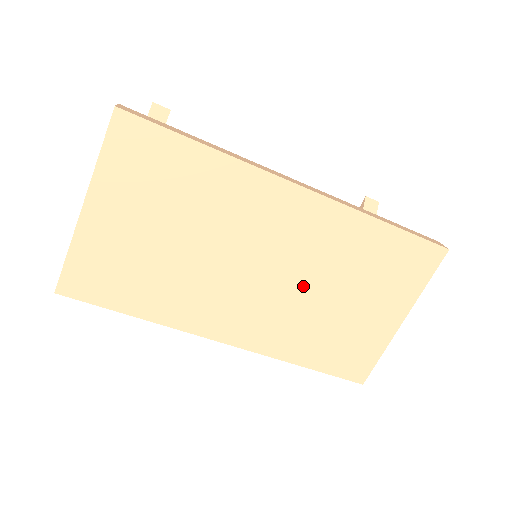
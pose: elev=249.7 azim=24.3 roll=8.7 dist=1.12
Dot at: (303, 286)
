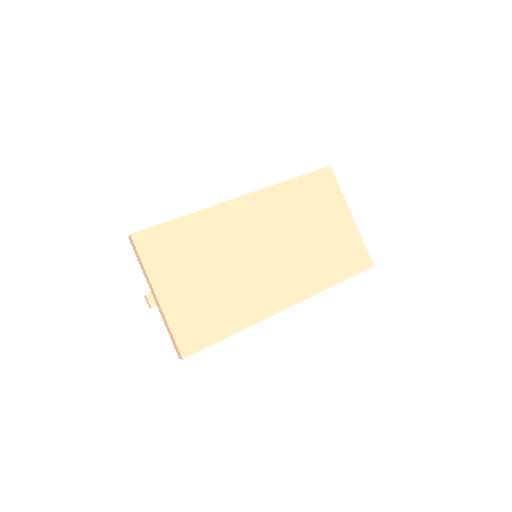
Dot at: (291, 242)
